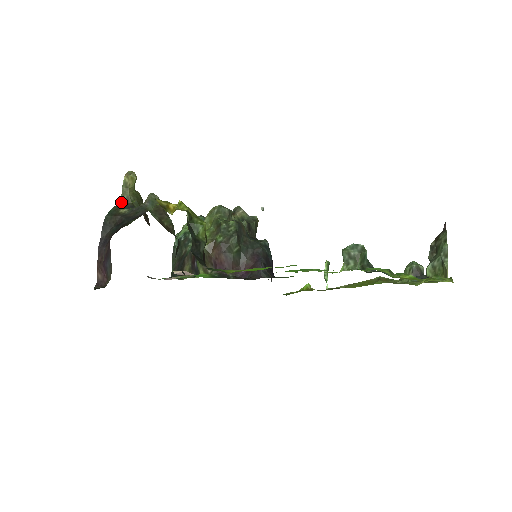
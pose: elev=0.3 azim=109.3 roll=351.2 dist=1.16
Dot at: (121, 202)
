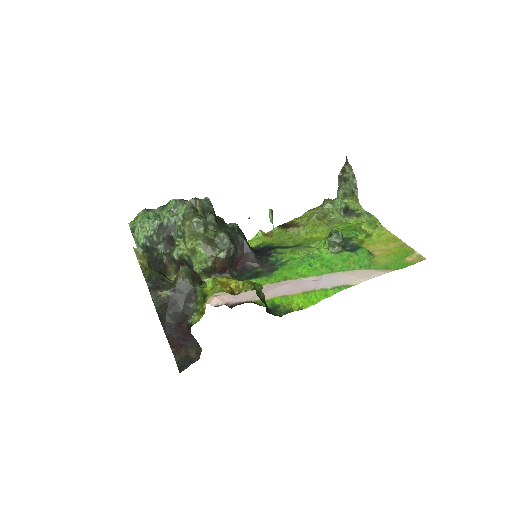
Dot at: (147, 282)
